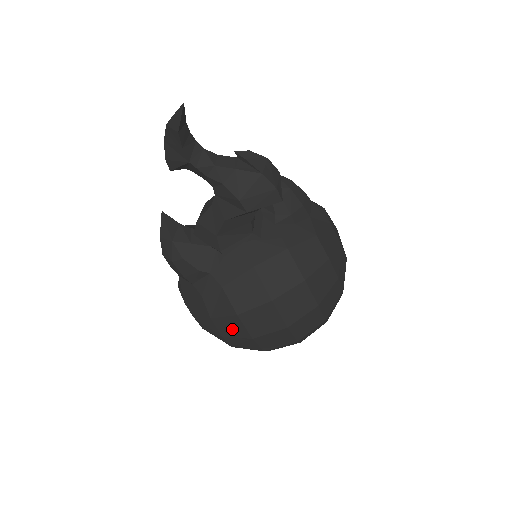
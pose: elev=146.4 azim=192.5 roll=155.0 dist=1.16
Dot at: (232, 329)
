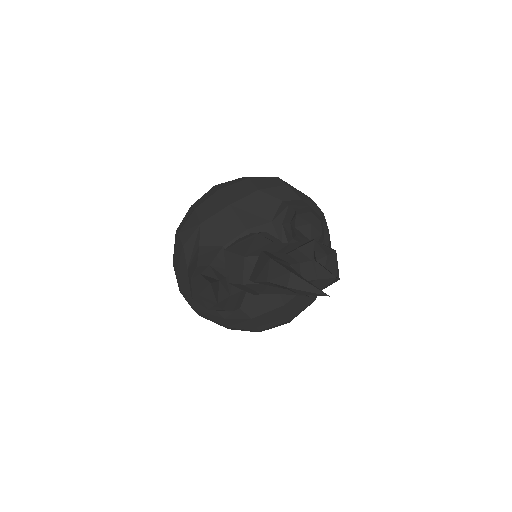
Dot at: (244, 330)
